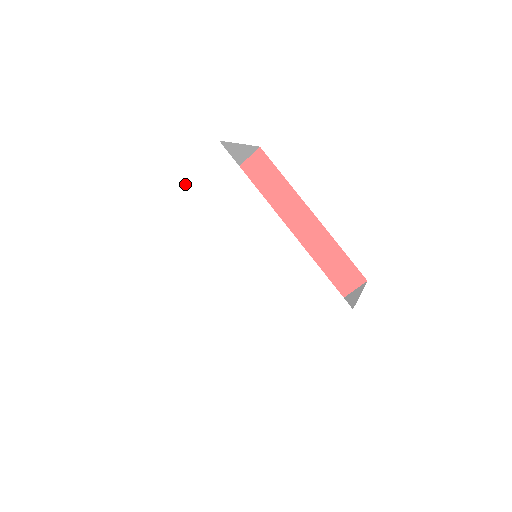
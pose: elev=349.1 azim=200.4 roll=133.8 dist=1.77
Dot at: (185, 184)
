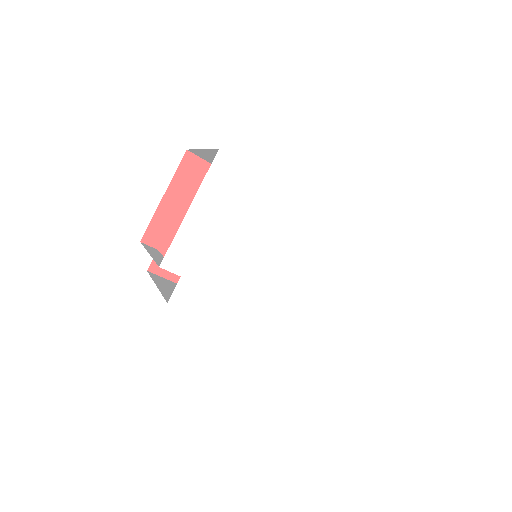
Dot at: (195, 212)
